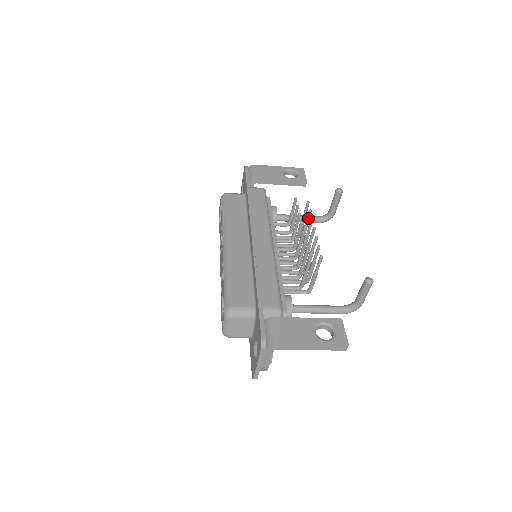
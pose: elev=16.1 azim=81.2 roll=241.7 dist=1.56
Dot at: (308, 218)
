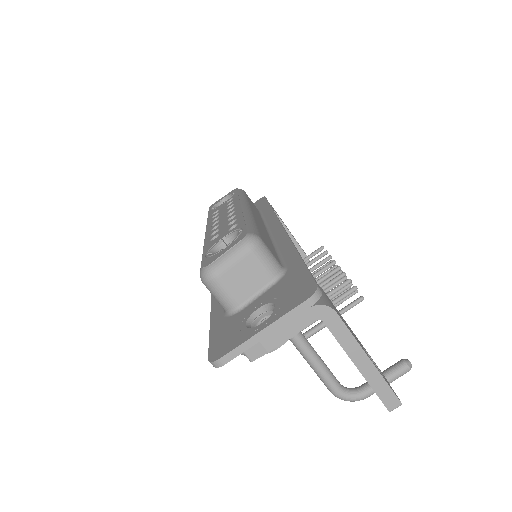
Dot at: occluded
